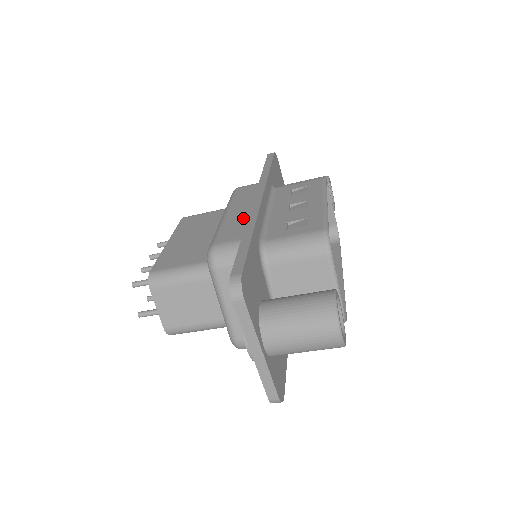
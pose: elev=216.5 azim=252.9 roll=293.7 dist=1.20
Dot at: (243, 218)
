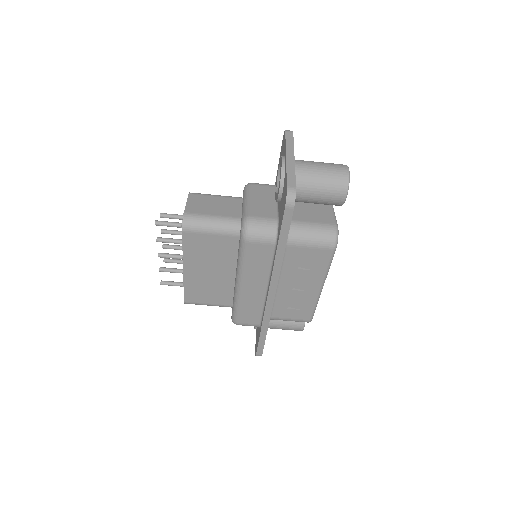
Dot at: occluded
